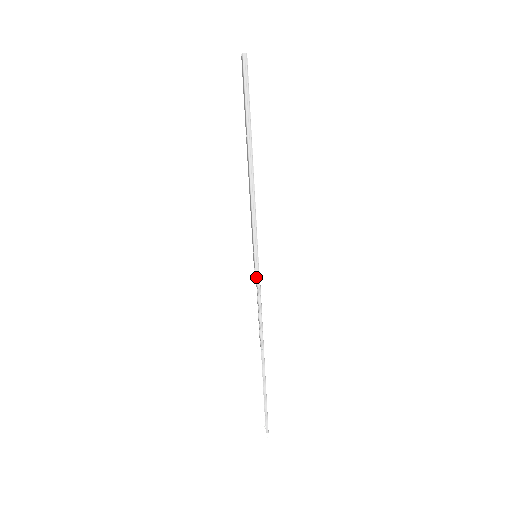
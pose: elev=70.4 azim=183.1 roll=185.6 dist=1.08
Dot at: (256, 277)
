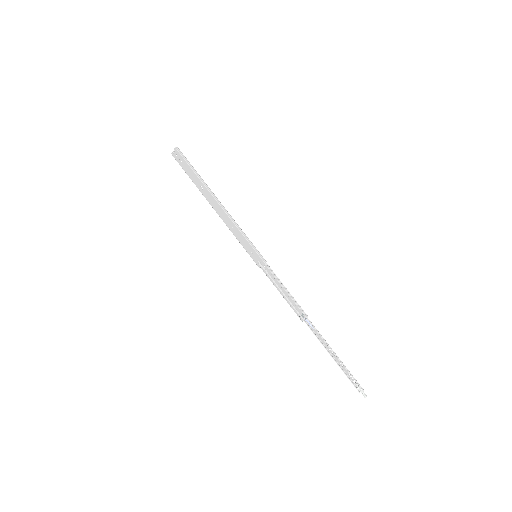
Dot at: (267, 268)
